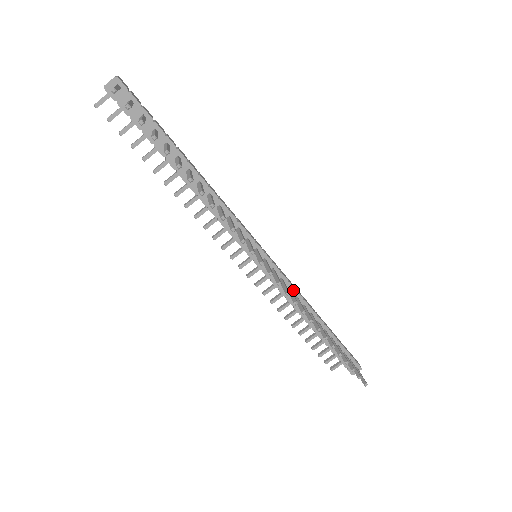
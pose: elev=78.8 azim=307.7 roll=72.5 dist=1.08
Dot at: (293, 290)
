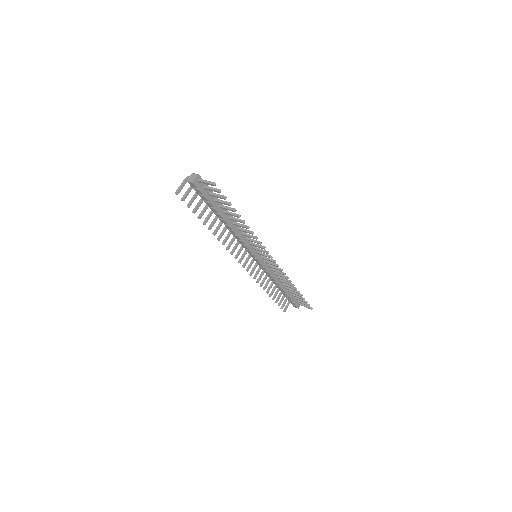
Dot at: occluded
